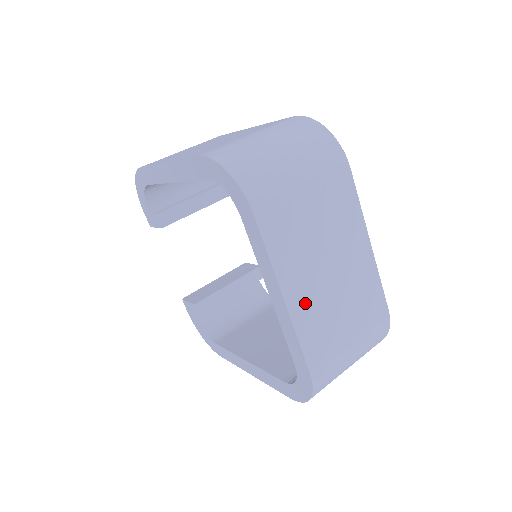
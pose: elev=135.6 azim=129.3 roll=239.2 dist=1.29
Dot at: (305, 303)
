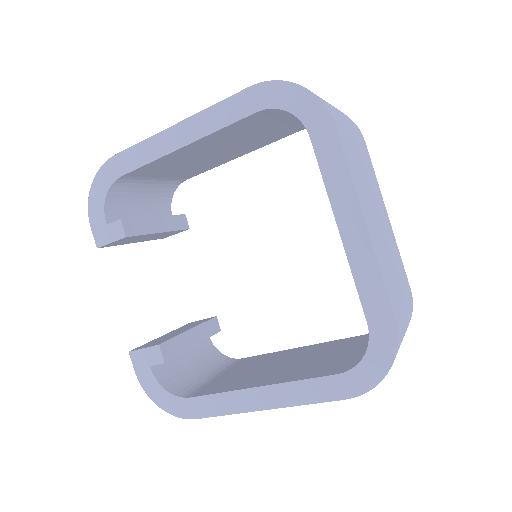
Dot at: (375, 238)
